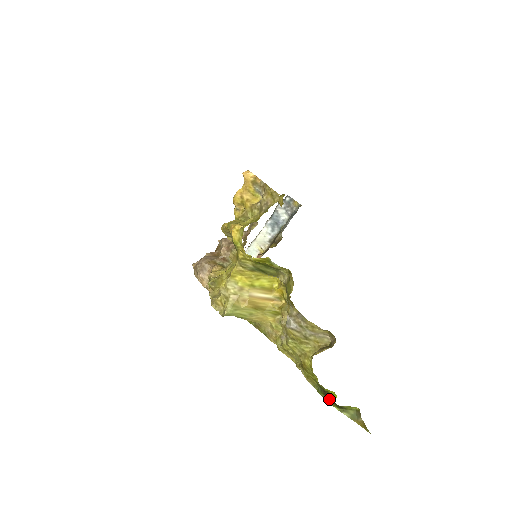
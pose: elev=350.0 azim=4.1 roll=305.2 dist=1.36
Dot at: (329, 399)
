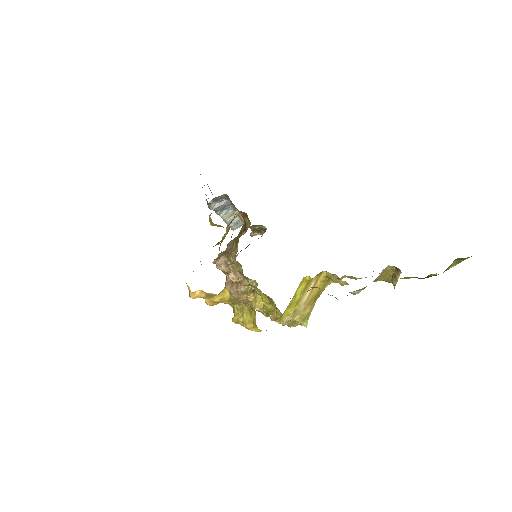
Dot at: occluded
